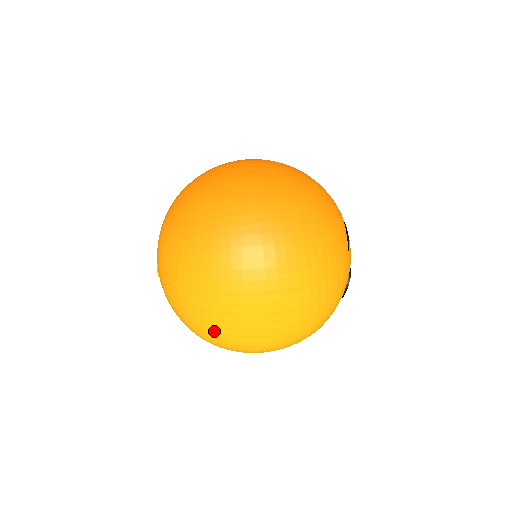
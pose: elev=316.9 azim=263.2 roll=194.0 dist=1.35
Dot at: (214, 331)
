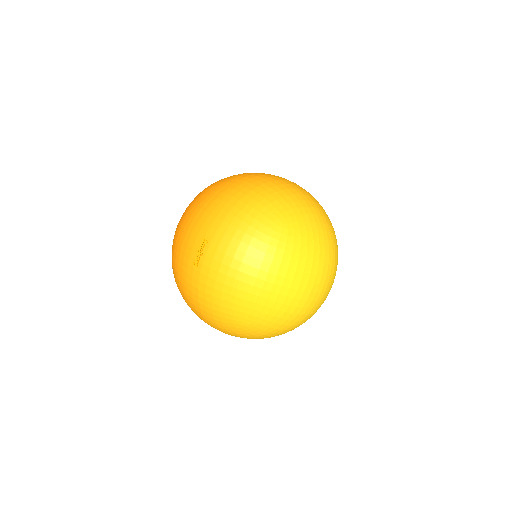
Dot at: (276, 193)
